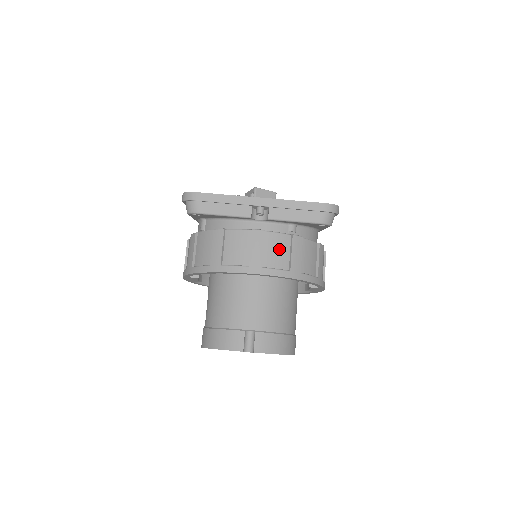
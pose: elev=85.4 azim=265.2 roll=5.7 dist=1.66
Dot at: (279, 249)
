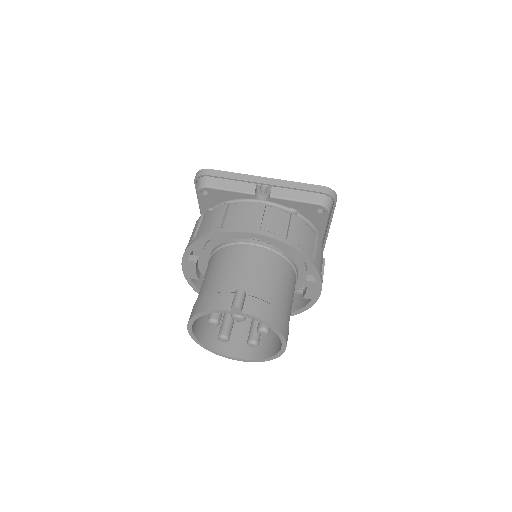
Dot at: (278, 220)
